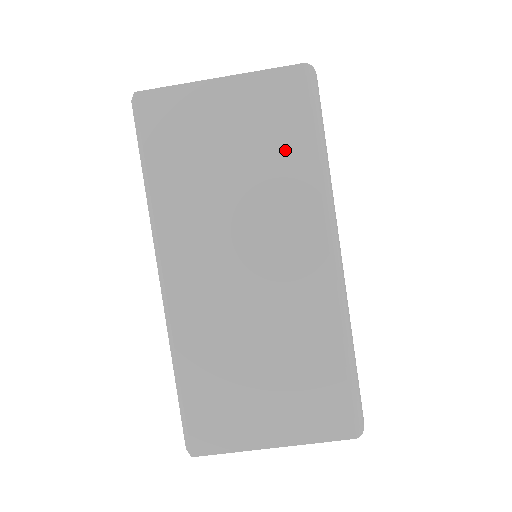
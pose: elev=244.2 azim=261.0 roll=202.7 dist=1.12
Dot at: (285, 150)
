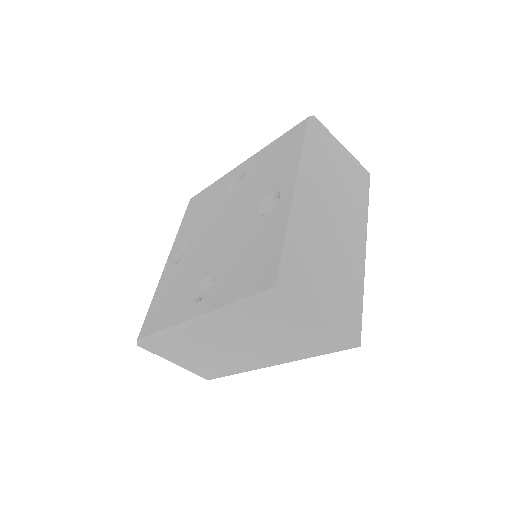
Dot at: (306, 347)
